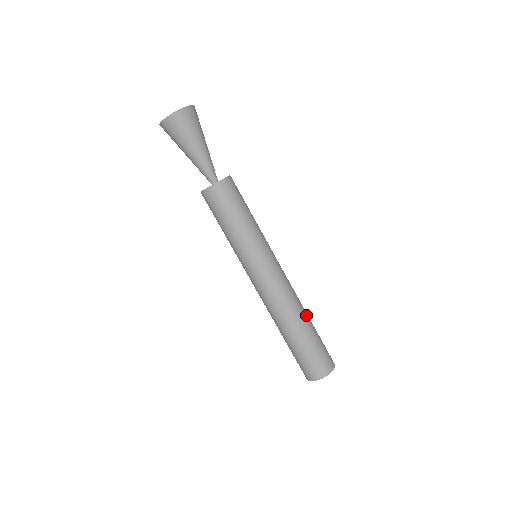
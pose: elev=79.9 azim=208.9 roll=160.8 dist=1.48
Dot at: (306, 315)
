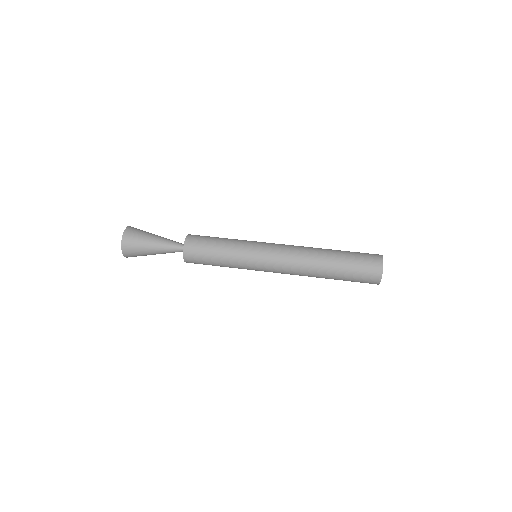
Dot at: (325, 250)
